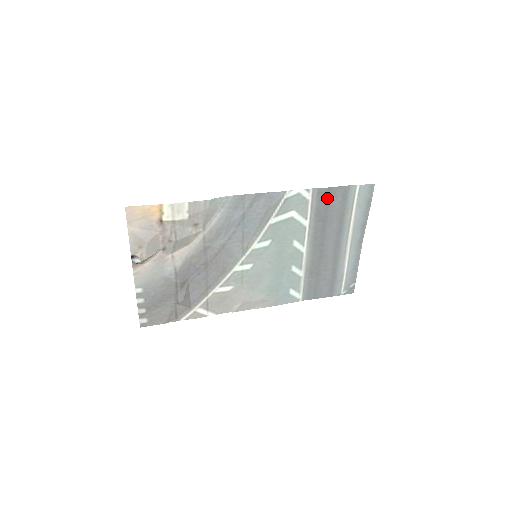
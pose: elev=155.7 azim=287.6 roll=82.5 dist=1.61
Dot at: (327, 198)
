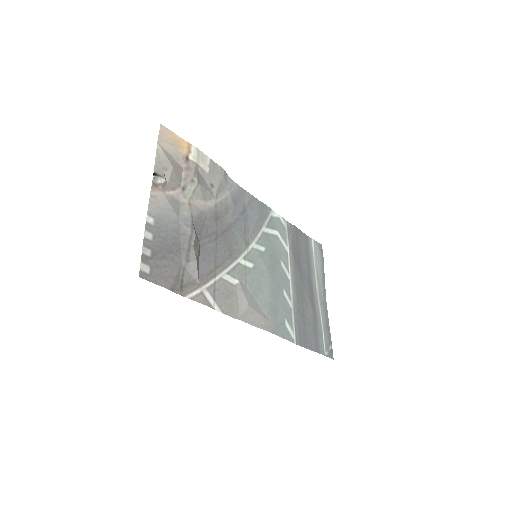
Dot at: (297, 236)
